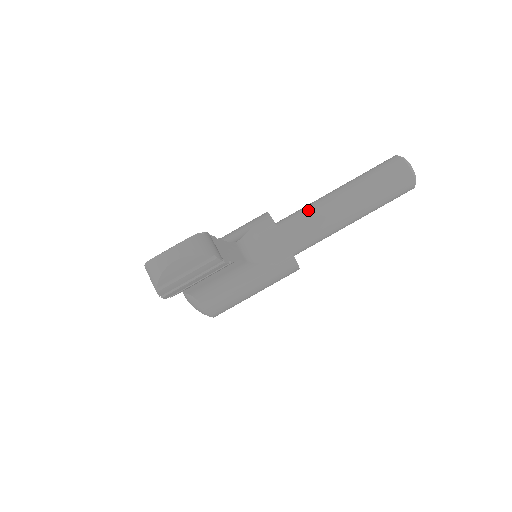
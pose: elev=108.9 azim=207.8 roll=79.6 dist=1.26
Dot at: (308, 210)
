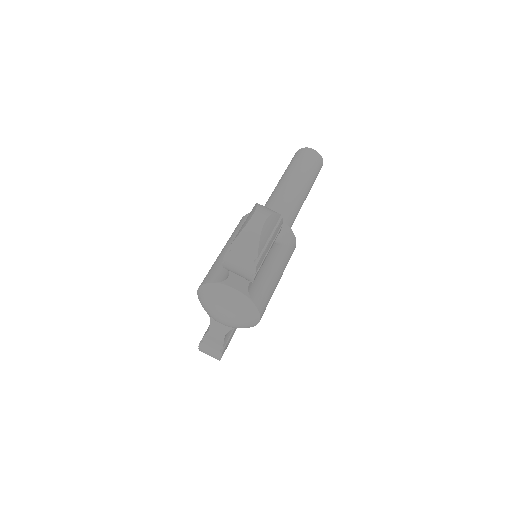
Dot at: (275, 201)
